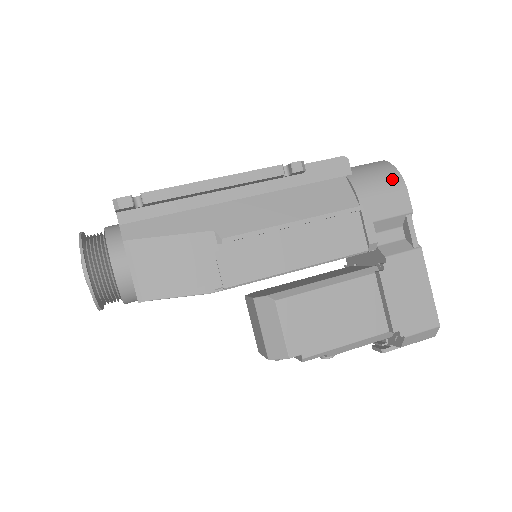
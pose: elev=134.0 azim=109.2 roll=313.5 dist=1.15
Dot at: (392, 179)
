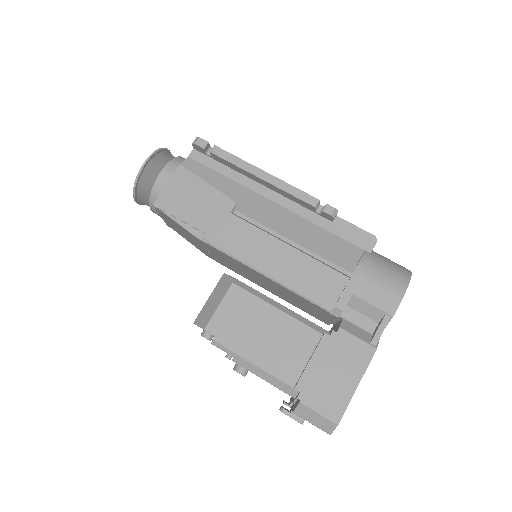
Dot at: (398, 279)
